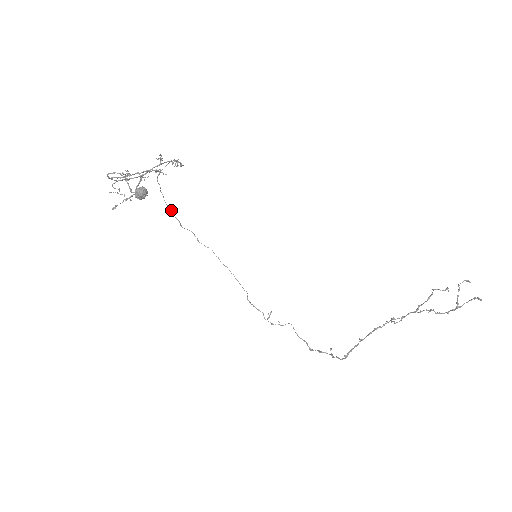
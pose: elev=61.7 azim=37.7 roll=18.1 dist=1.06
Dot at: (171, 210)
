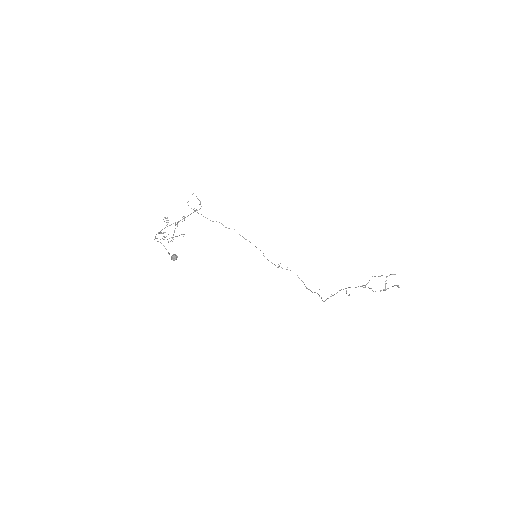
Dot at: occluded
